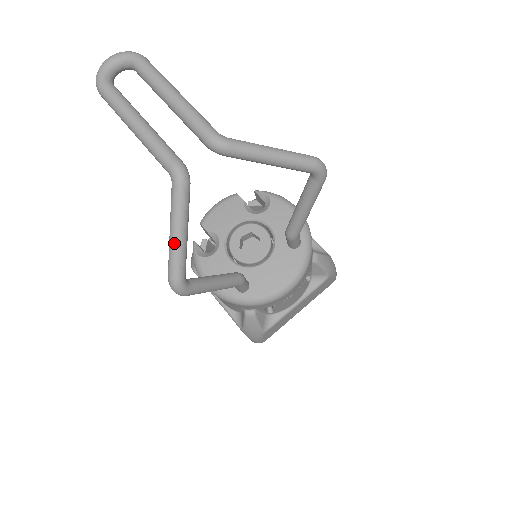
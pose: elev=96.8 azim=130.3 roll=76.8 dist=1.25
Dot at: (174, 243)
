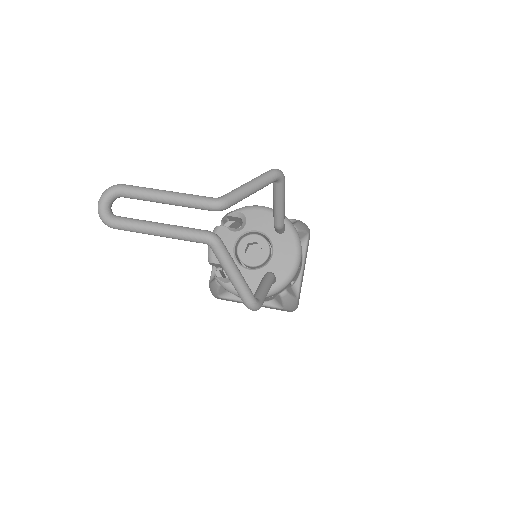
Dot at: (237, 282)
